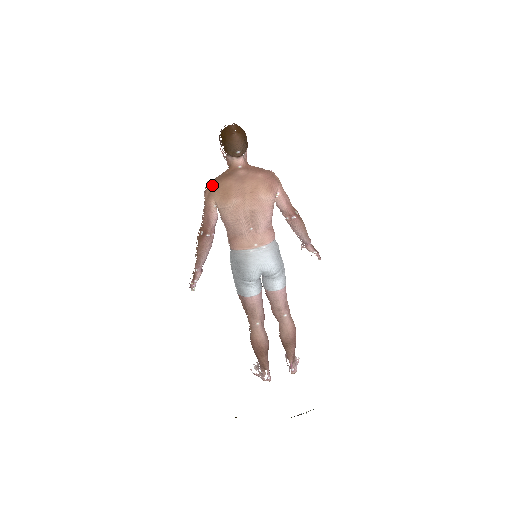
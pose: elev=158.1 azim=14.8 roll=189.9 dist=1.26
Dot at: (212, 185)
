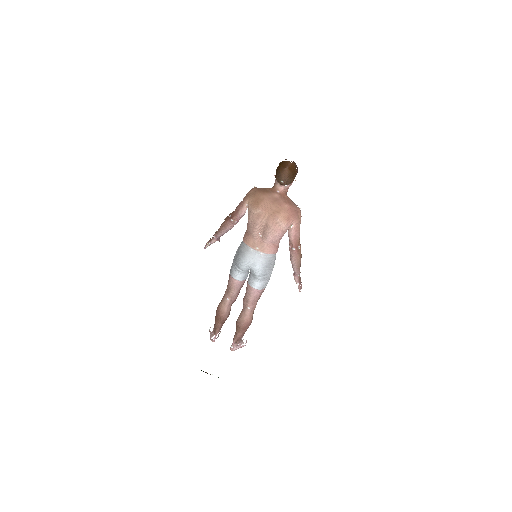
Dot at: (254, 191)
